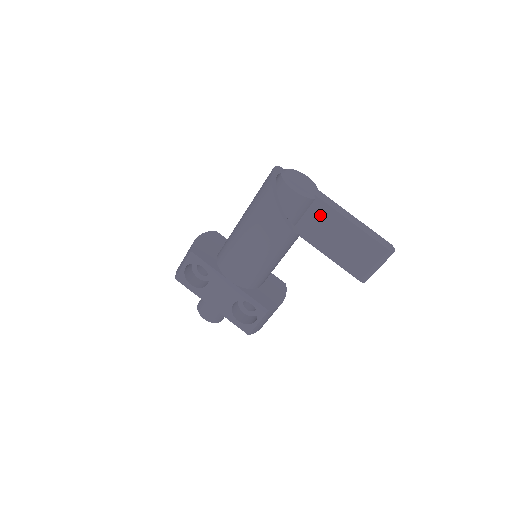
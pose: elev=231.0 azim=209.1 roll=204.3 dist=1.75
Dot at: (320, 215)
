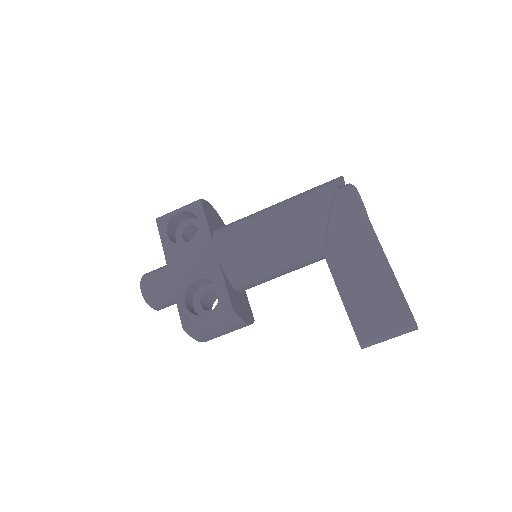
Dot at: (361, 243)
